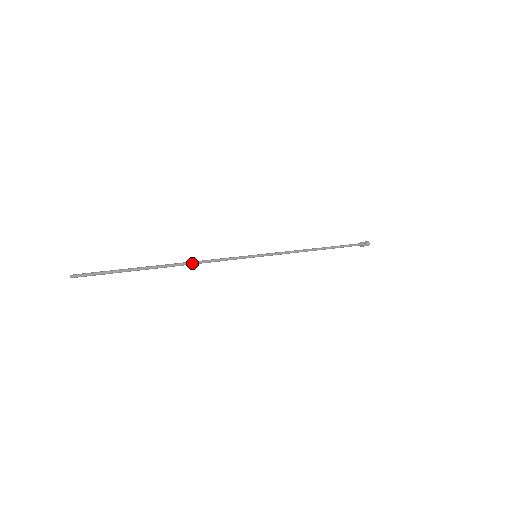
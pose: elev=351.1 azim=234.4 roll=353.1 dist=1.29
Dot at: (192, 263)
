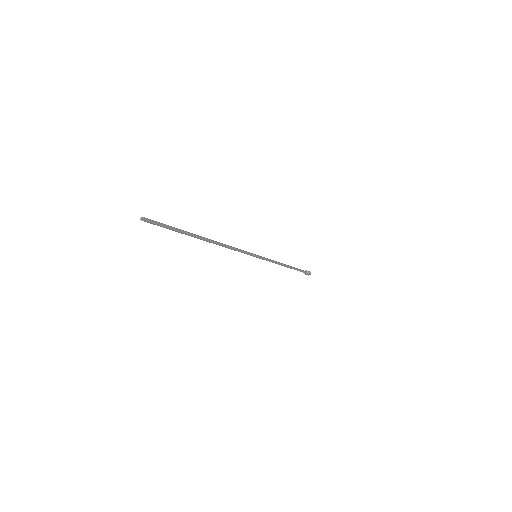
Dot at: (222, 244)
